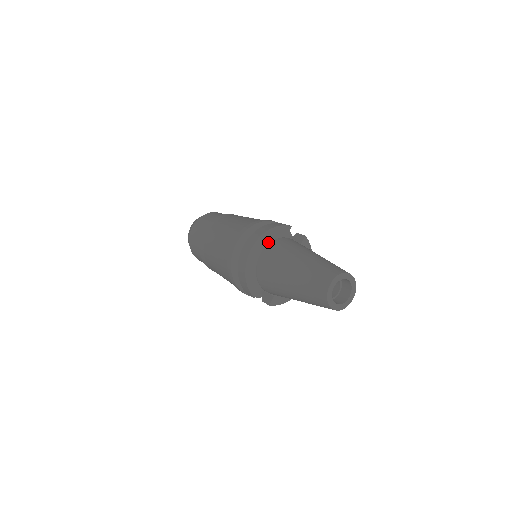
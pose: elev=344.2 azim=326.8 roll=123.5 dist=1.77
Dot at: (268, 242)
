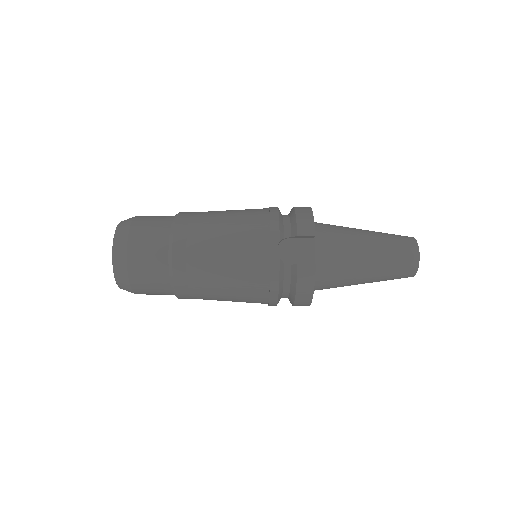
Dot at: occluded
